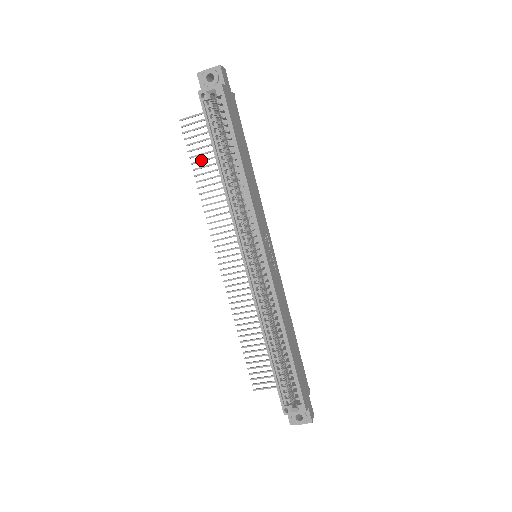
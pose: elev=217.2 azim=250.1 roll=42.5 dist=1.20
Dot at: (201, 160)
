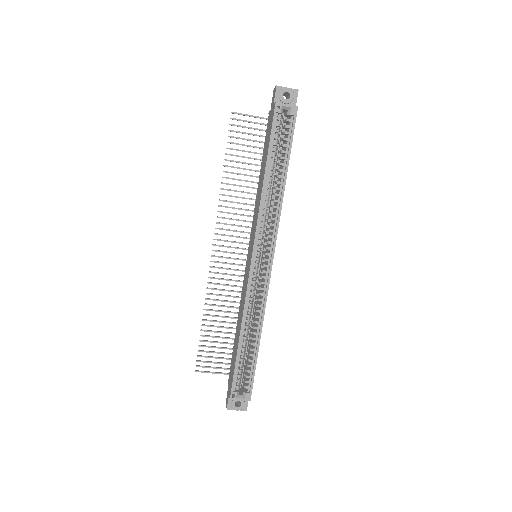
Dot at: (236, 155)
